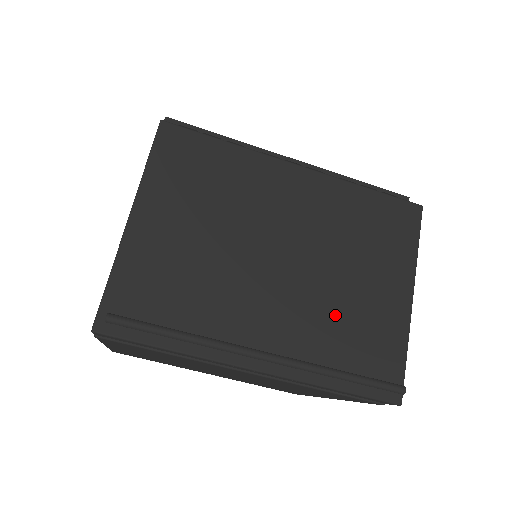
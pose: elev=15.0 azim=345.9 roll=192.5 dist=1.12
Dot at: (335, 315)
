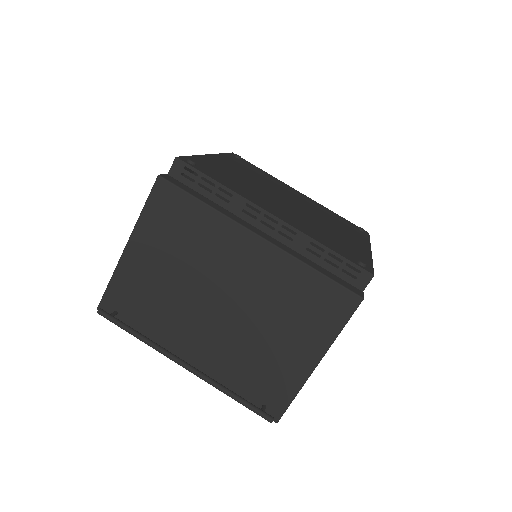
Dot at: (249, 353)
